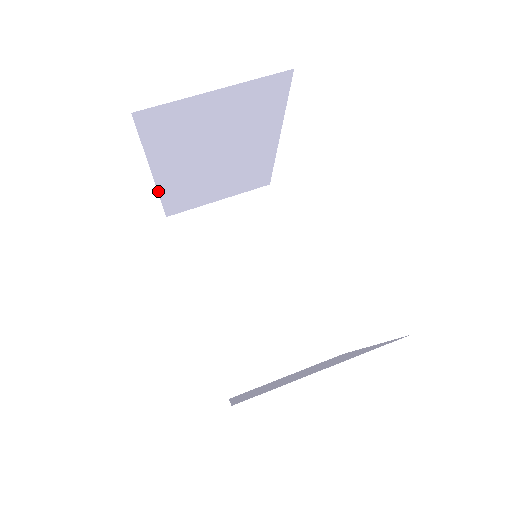
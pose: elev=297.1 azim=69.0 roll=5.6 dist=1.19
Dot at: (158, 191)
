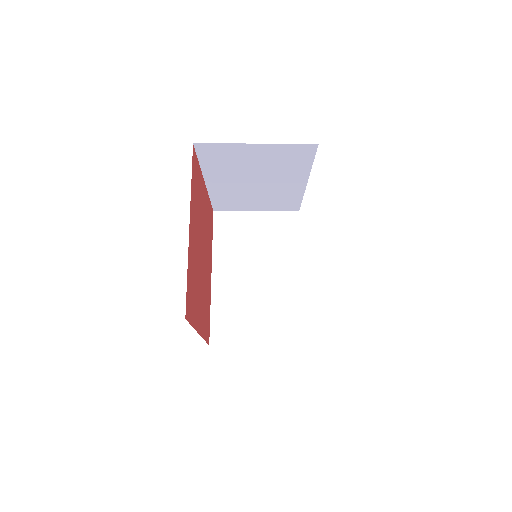
Dot at: (211, 297)
